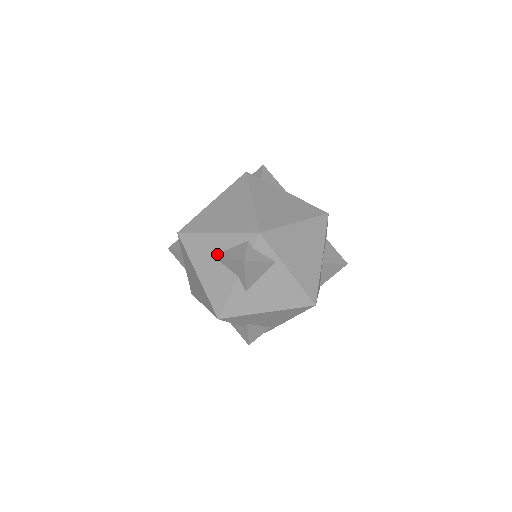
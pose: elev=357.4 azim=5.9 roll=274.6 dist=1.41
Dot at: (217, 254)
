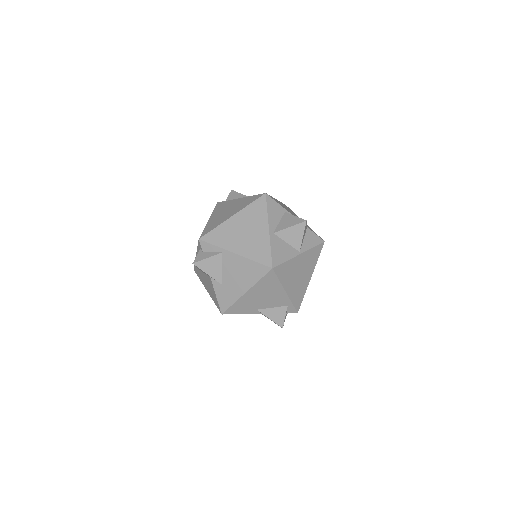
Dot at: occluded
